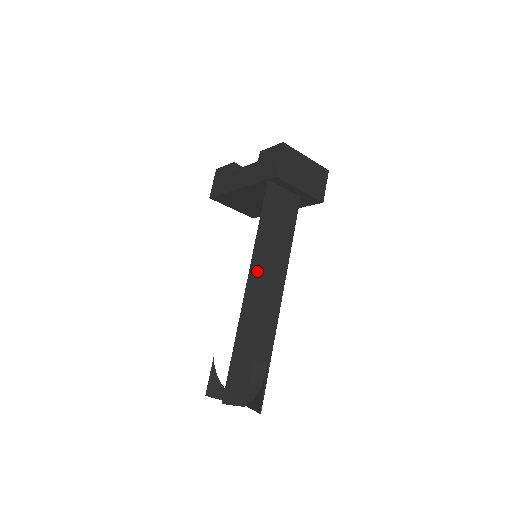
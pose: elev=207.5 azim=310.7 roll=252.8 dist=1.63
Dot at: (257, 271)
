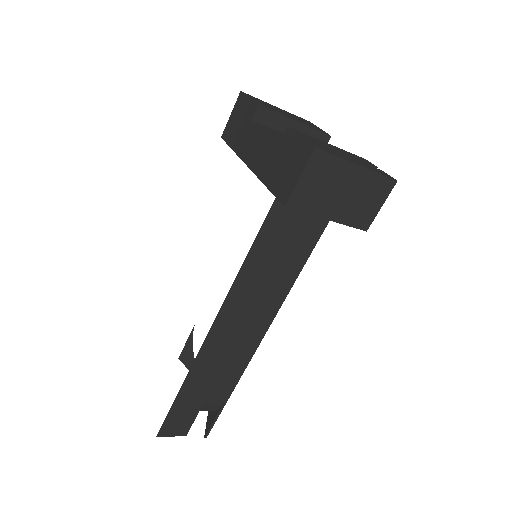
Dot at: (228, 317)
